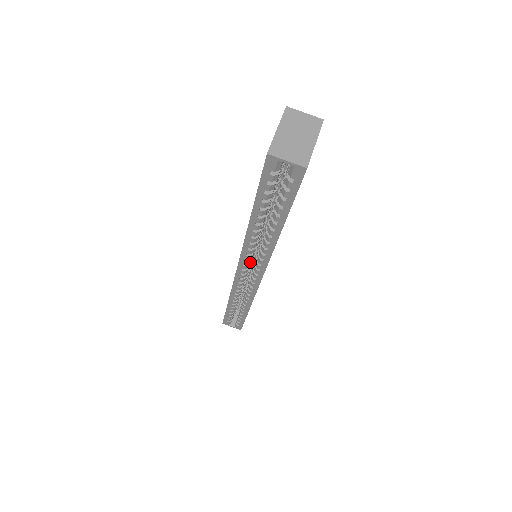
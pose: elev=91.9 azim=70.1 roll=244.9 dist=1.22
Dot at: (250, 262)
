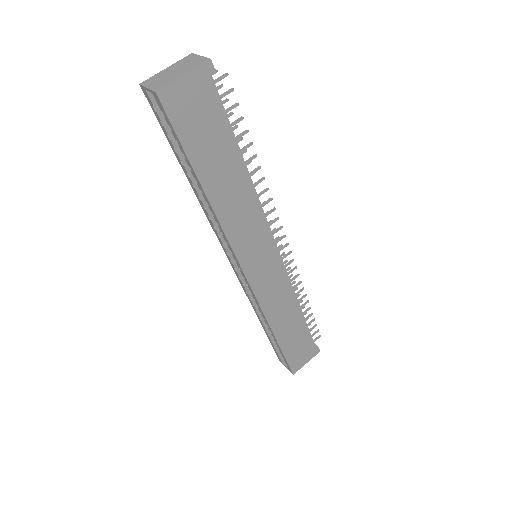
Dot at: occluded
